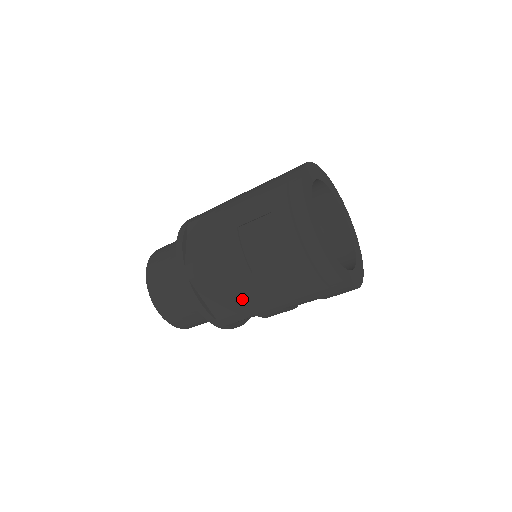
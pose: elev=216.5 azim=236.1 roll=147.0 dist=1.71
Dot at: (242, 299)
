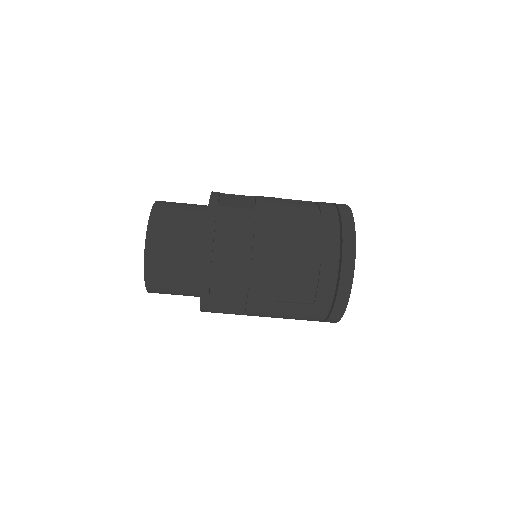
Dot at: (250, 311)
